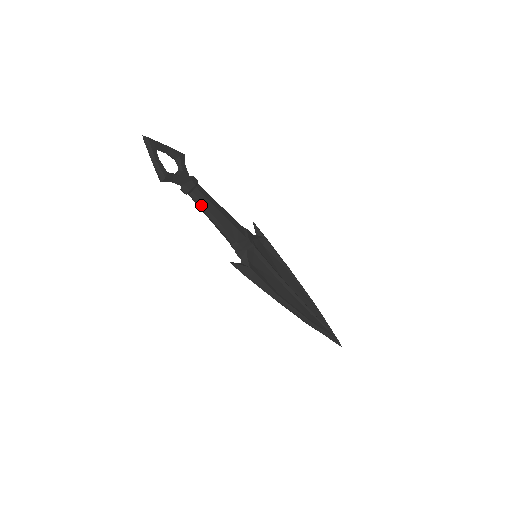
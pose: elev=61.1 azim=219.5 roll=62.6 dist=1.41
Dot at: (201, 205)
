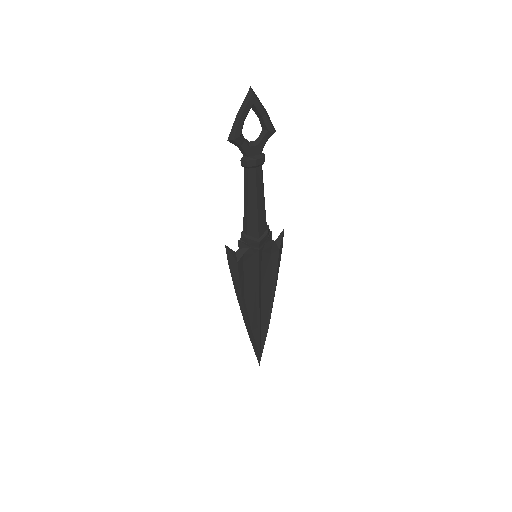
Dot at: (246, 184)
